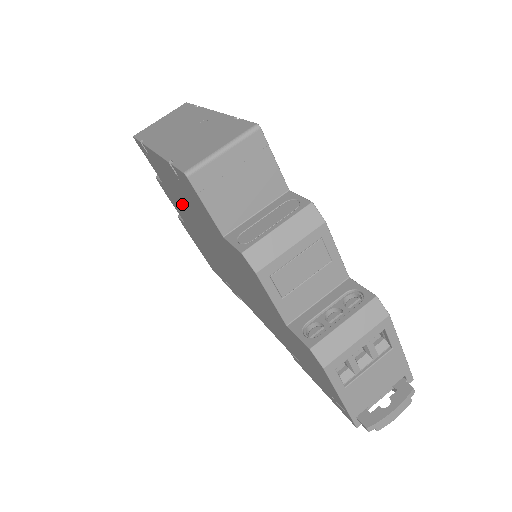
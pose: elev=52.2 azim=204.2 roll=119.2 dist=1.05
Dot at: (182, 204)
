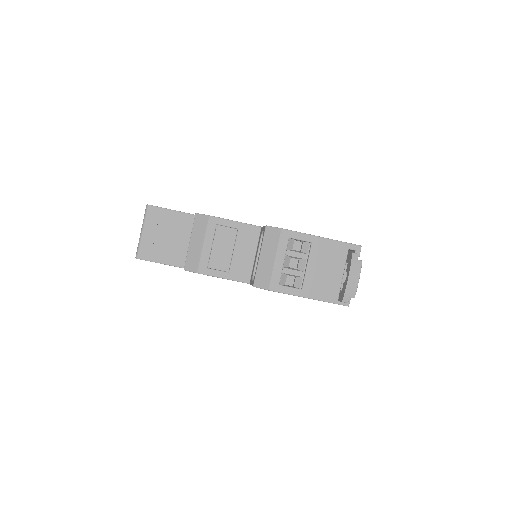
Dot at: occluded
